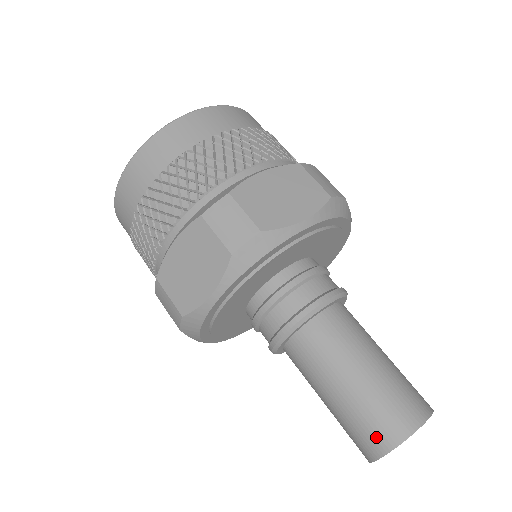
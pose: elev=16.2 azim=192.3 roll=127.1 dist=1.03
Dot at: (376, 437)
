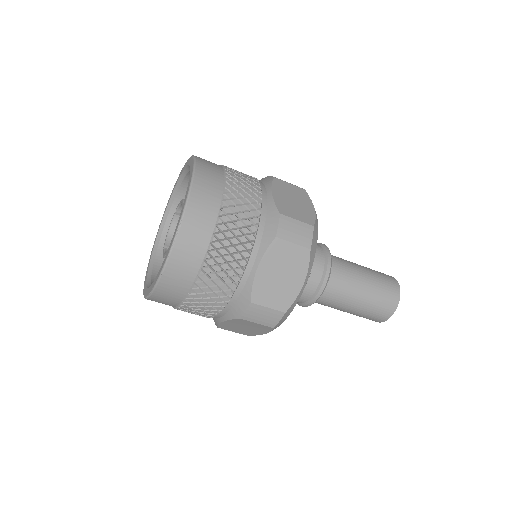
Dot at: (375, 320)
